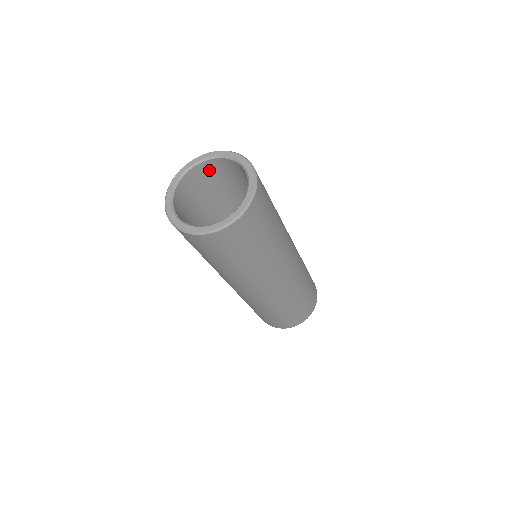
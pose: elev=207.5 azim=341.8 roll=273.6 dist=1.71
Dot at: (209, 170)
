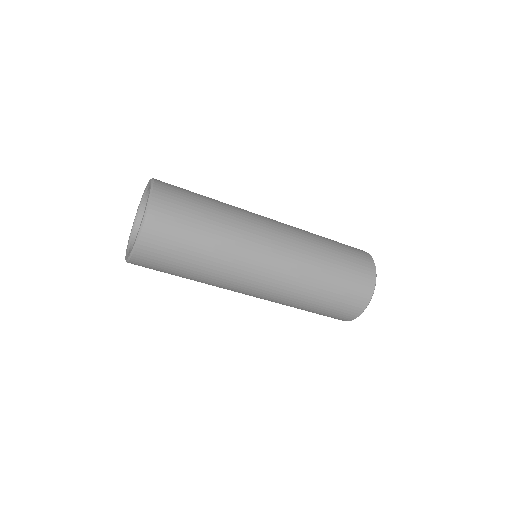
Dot at: occluded
